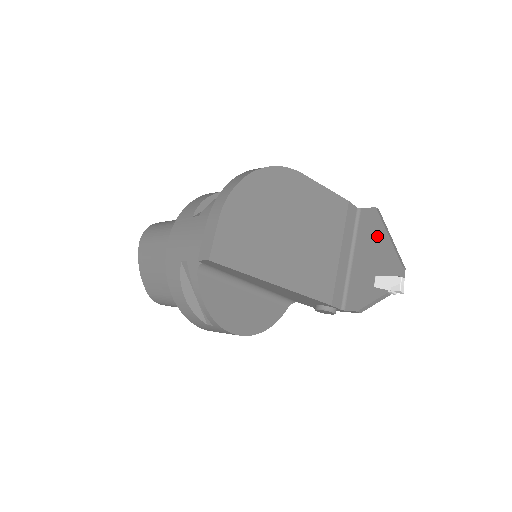
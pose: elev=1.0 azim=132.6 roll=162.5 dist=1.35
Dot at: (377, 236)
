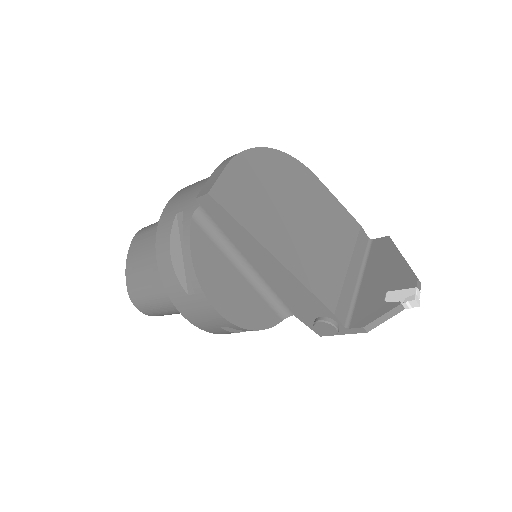
Dot at: (389, 258)
